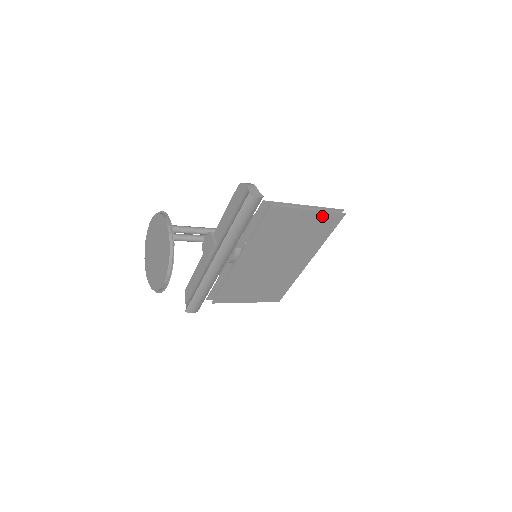
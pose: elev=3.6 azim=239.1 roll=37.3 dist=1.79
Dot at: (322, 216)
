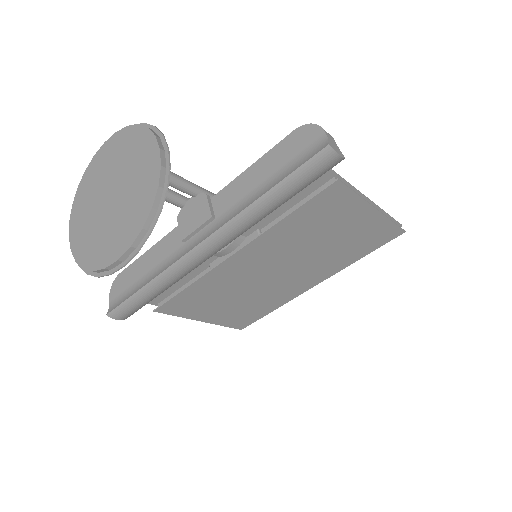
Dot at: (380, 224)
